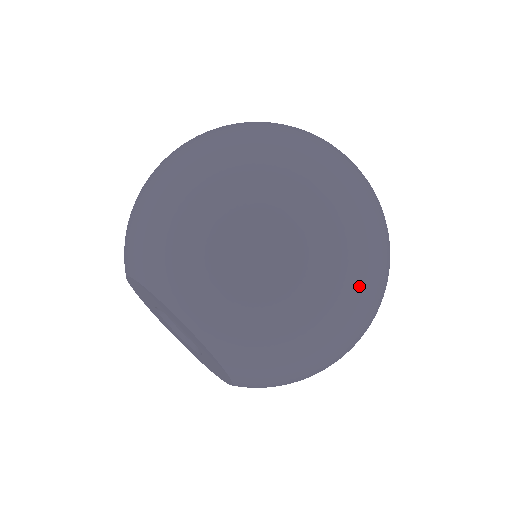
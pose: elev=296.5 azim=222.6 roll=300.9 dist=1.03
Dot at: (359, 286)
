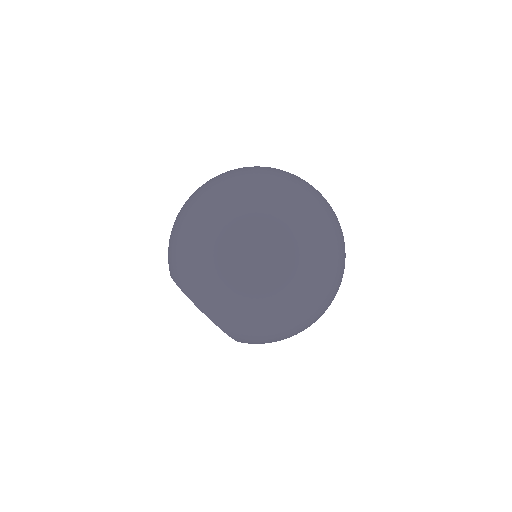
Dot at: (282, 263)
